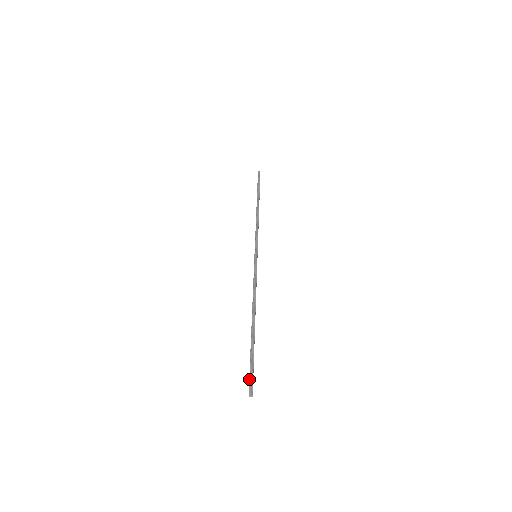
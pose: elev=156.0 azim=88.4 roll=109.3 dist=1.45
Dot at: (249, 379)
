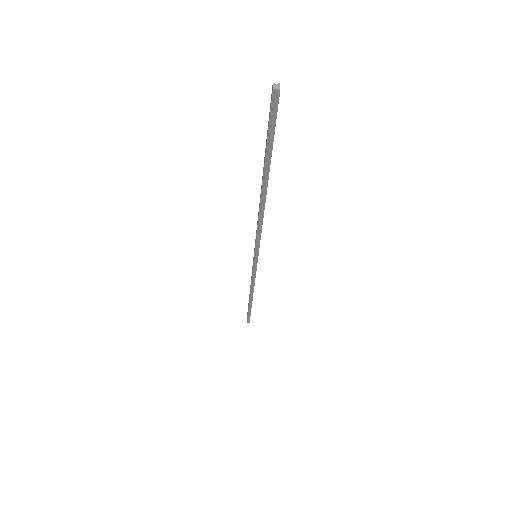
Dot at: occluded
